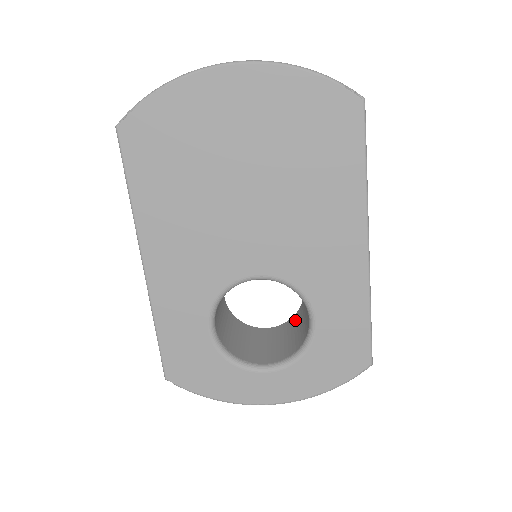
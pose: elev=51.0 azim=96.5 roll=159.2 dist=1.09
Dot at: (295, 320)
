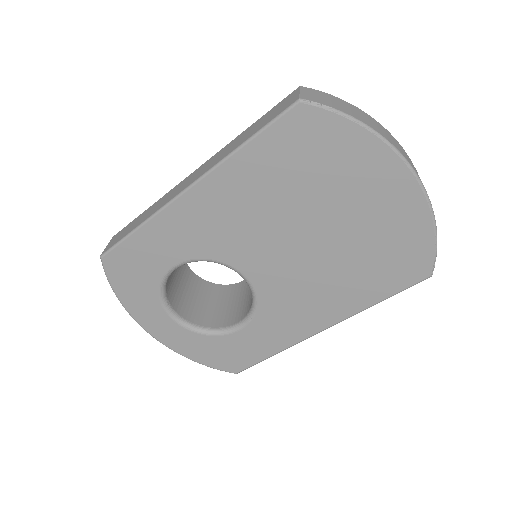
Dot at: (218, 291)
